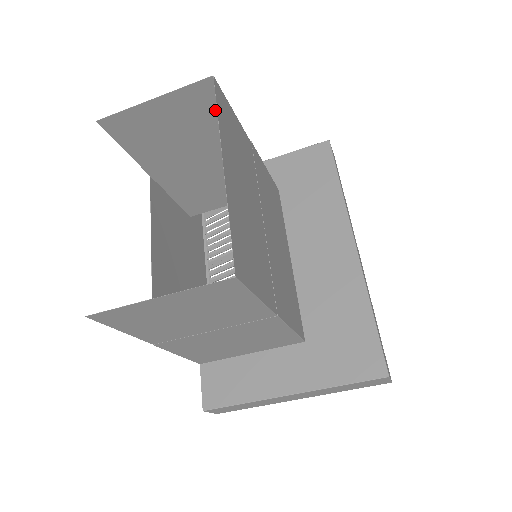
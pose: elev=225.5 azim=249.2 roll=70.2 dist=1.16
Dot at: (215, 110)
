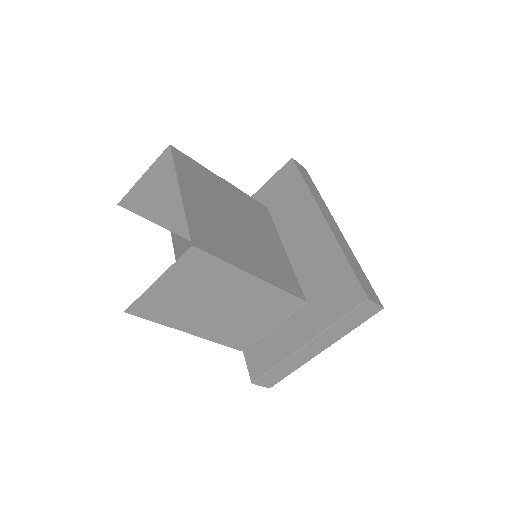
Dot at: occluded
